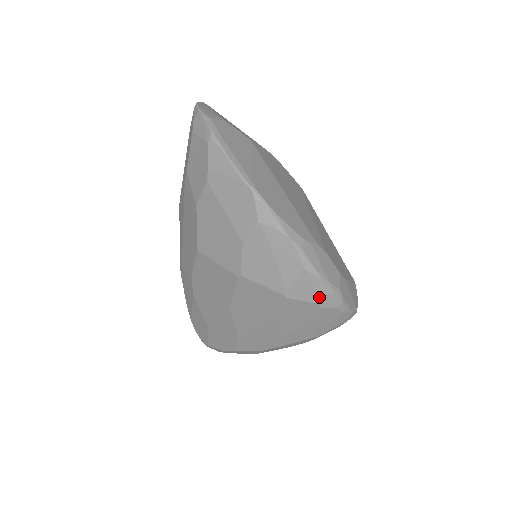
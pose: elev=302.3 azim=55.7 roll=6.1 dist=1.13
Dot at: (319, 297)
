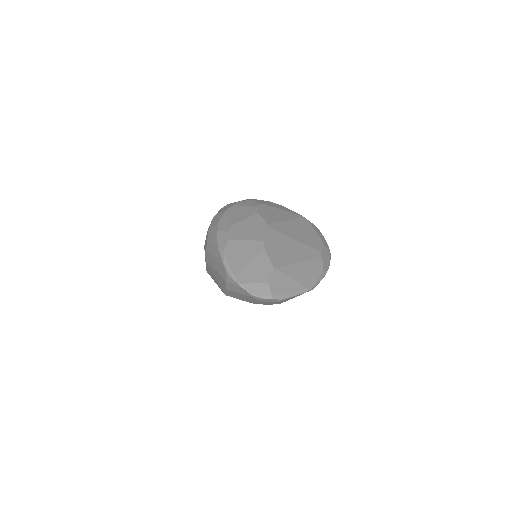
Dot at: occluded
